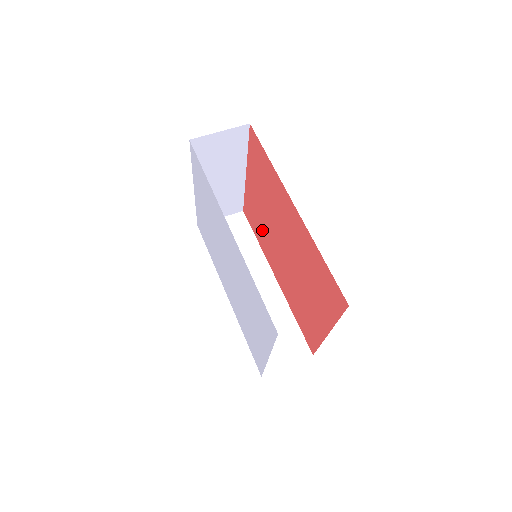
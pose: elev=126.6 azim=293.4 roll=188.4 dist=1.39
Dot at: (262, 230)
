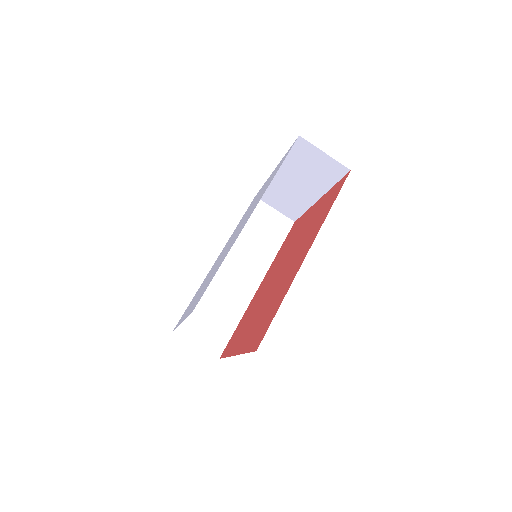
Dot at: (286, 247)
